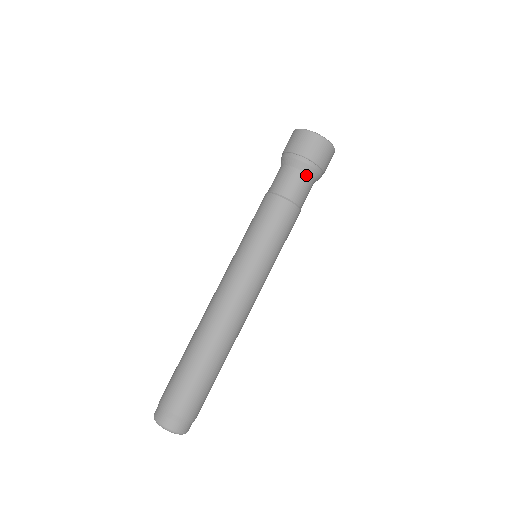
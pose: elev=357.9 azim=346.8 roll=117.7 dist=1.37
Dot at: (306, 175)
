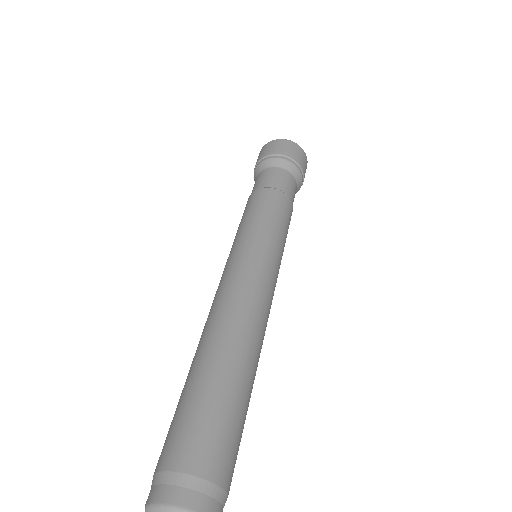
Dot at: (296, 183)
